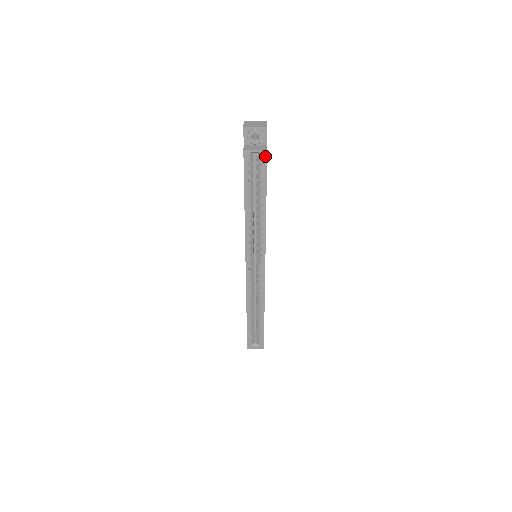
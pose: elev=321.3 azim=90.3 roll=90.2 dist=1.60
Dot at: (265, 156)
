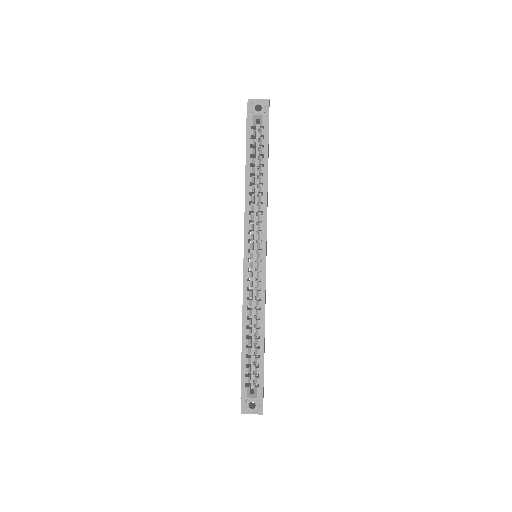
Dot at: (267, 120)
